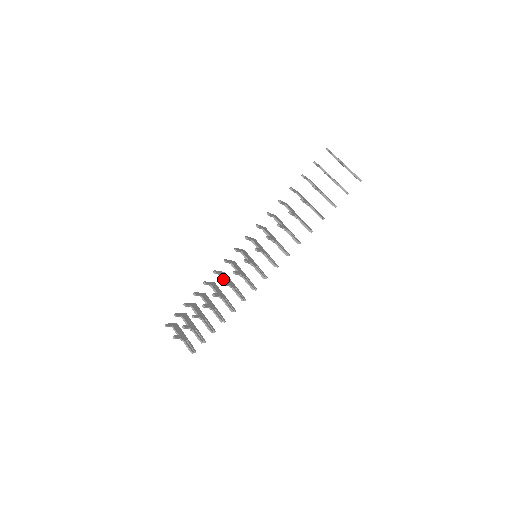
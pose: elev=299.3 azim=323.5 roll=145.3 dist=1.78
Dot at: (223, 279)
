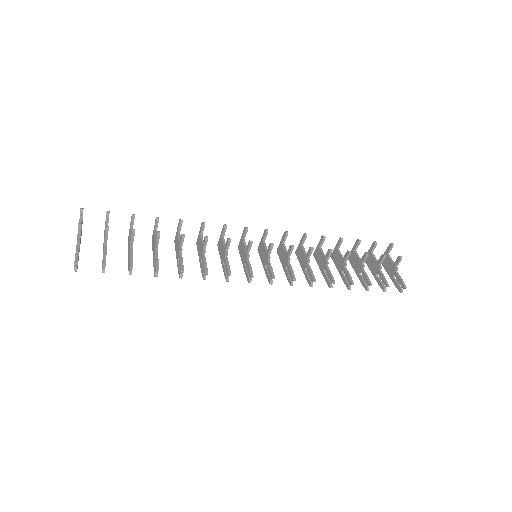
Dot at: (201, 240)
